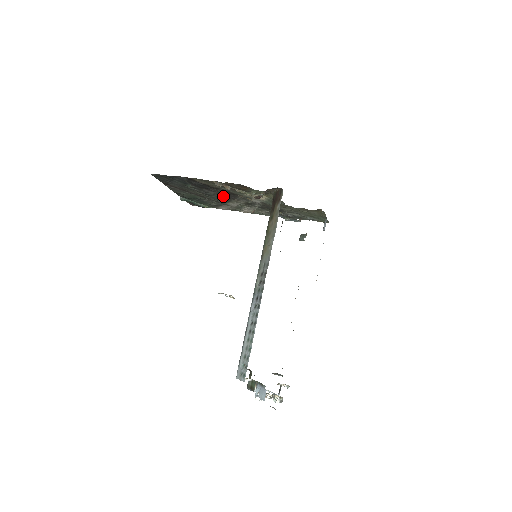
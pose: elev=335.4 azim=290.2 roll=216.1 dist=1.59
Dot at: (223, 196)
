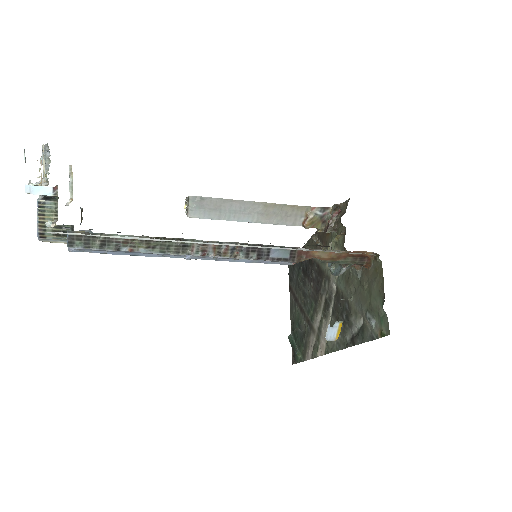
Dot at: (314, 293)
